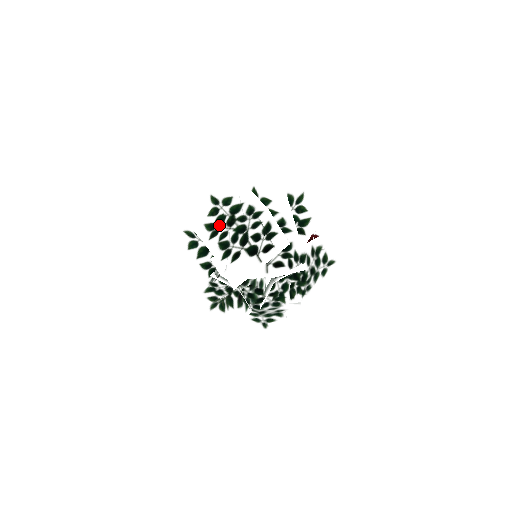
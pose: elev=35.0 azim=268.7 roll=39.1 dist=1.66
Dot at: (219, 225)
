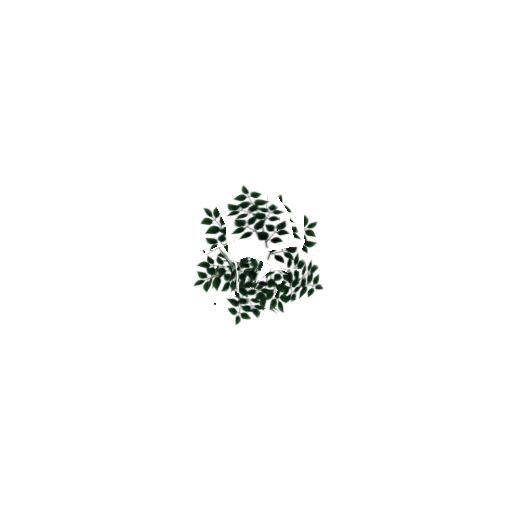
Dot at: (241, 208)
